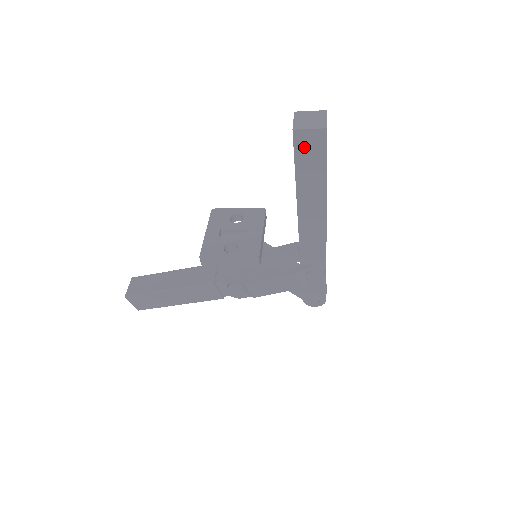
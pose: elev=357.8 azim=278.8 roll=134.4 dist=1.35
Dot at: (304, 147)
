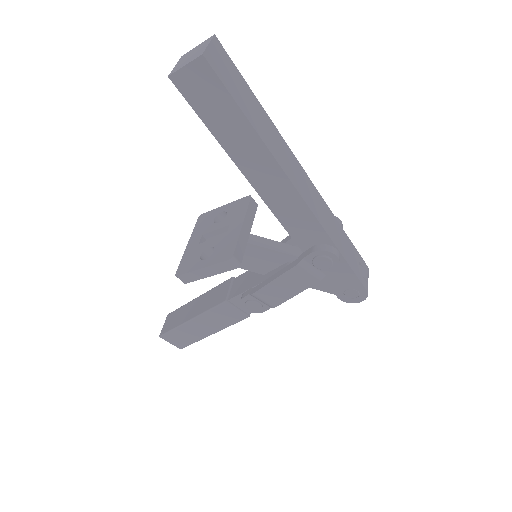
Dot at: (196, 93)
